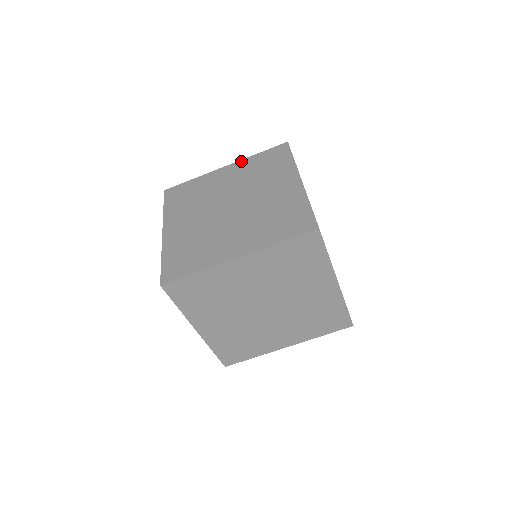
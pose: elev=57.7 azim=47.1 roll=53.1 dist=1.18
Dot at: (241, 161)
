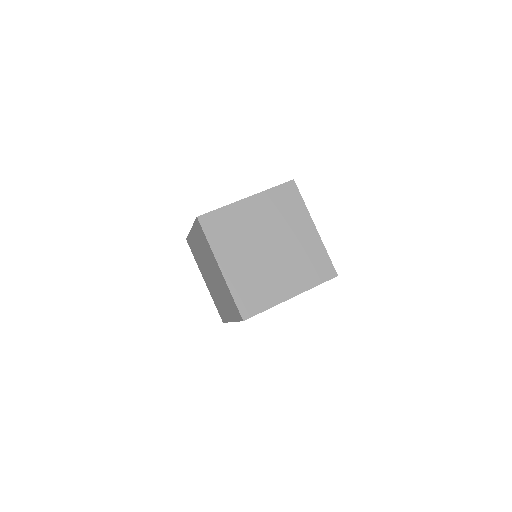
Dot at: (261, 194)
